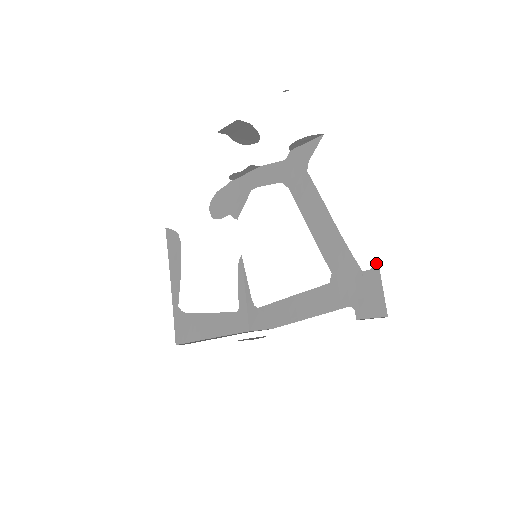
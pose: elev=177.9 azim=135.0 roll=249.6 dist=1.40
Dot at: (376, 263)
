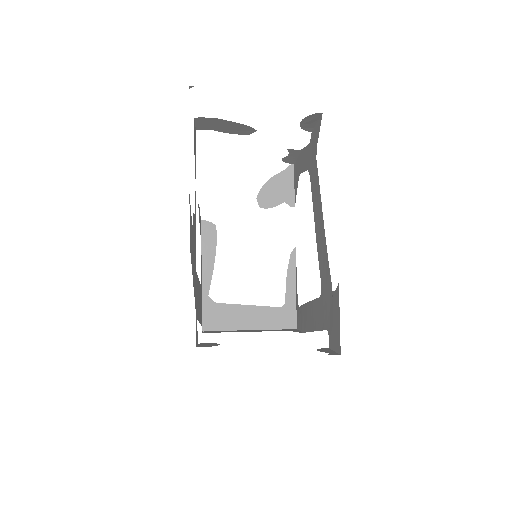
Dot at: (338, 284)
